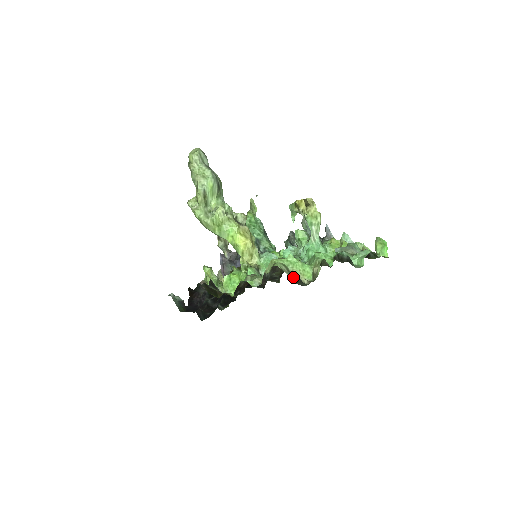
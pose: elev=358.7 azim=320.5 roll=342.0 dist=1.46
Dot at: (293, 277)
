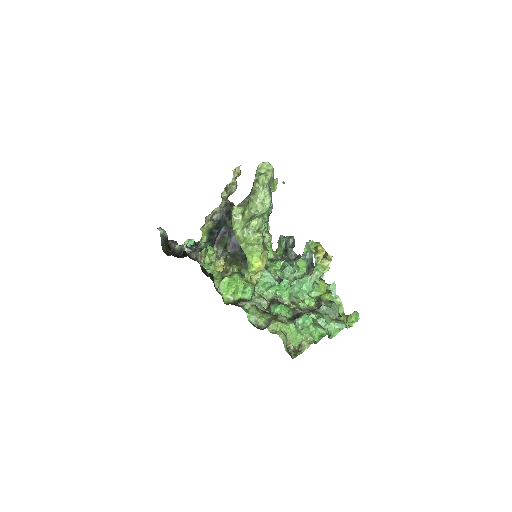
Dot at: (288, 352)
